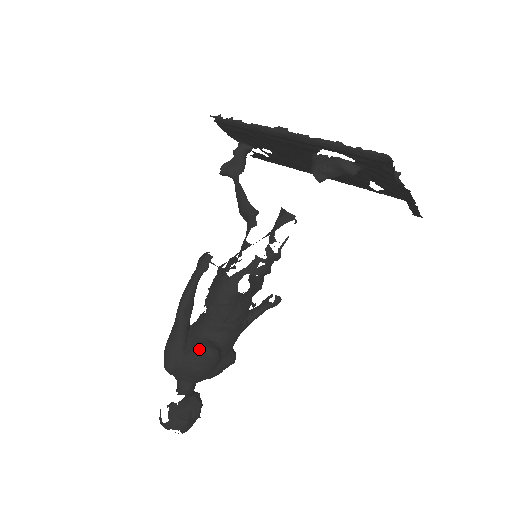
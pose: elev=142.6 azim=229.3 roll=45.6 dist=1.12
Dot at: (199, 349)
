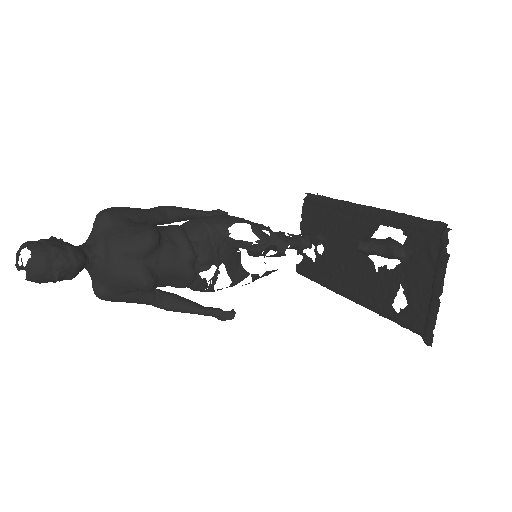
Dot at: (147, 224)
